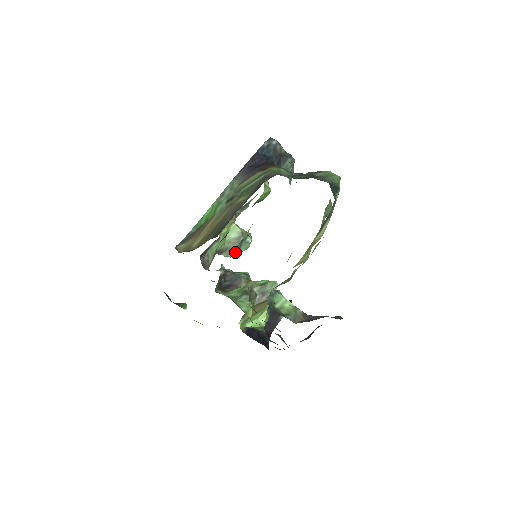
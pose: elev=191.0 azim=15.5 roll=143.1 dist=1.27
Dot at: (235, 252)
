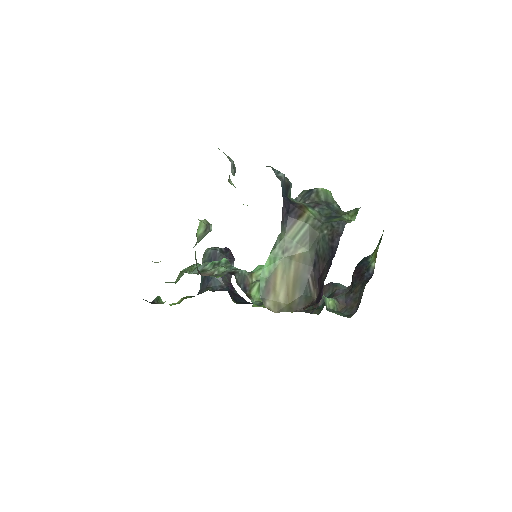
Dot at: (199, 241)
